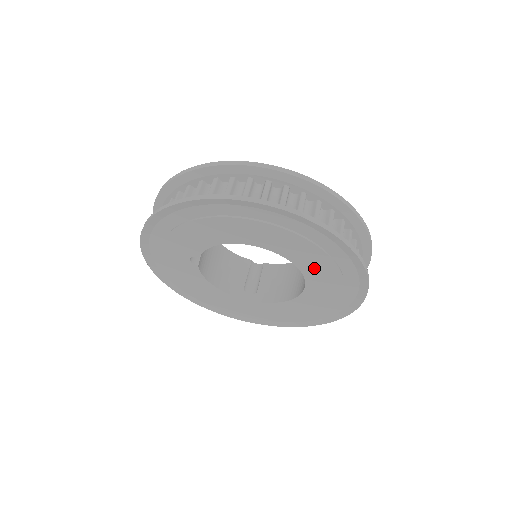
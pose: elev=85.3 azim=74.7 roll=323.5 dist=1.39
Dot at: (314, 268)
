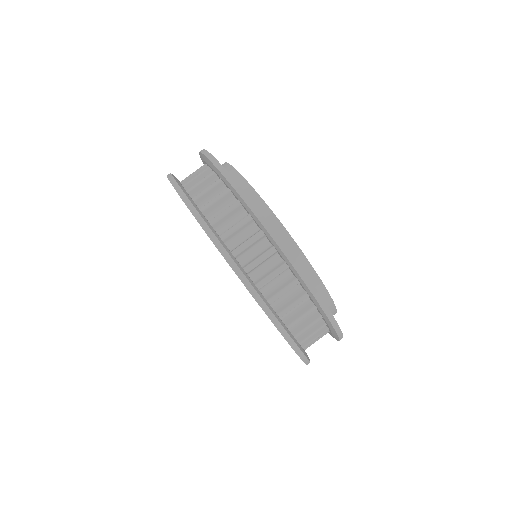
Dot at: occluded
